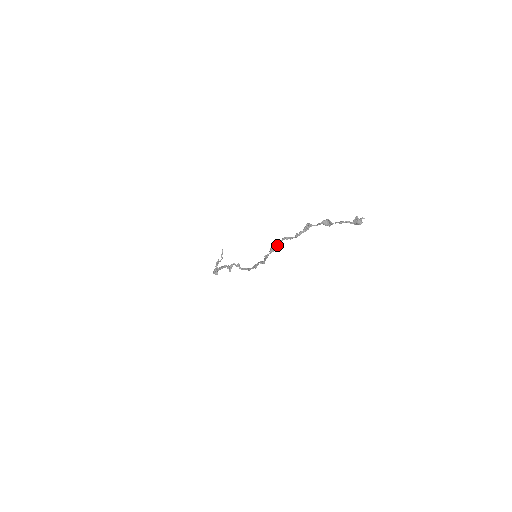
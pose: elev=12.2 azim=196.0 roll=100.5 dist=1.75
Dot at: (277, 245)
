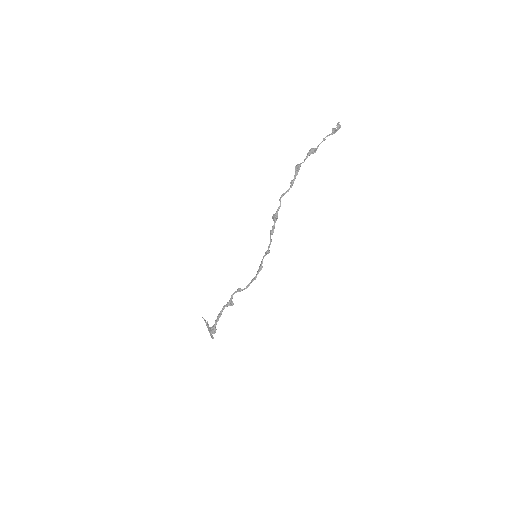
Dot at: (278, 209)
